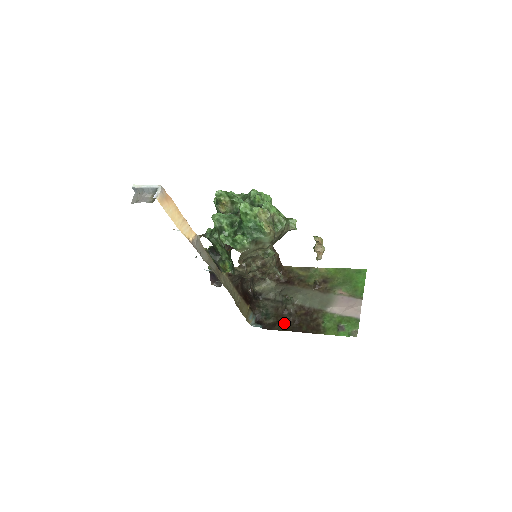
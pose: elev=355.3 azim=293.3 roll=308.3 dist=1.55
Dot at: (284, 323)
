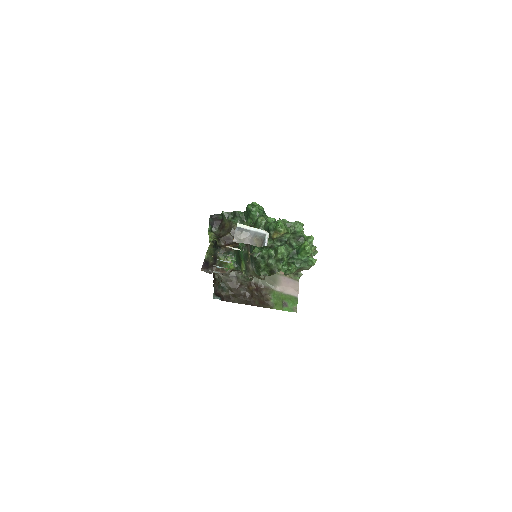
Dot at: (240, 297)
